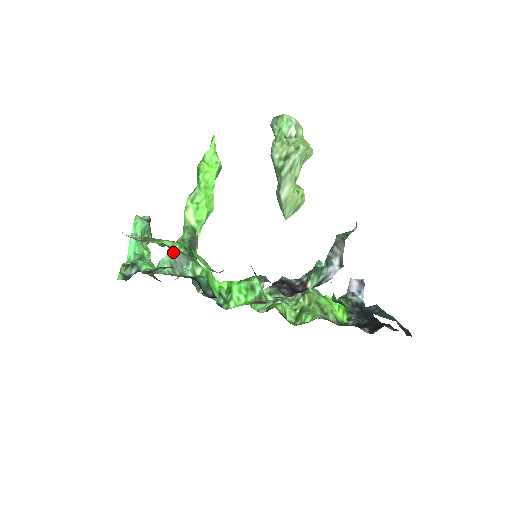
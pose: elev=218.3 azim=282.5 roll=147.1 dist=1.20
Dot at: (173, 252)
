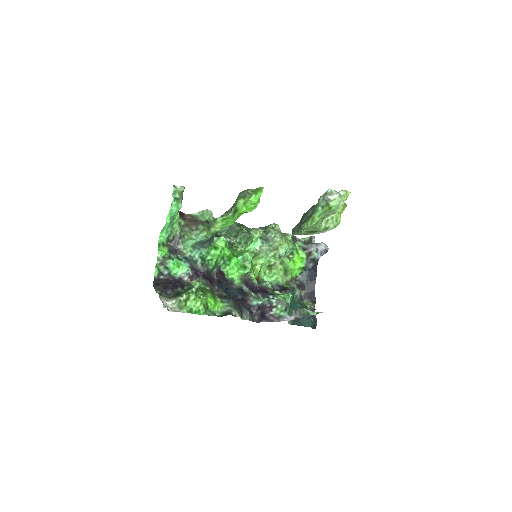
Dot at: (197, 242)
